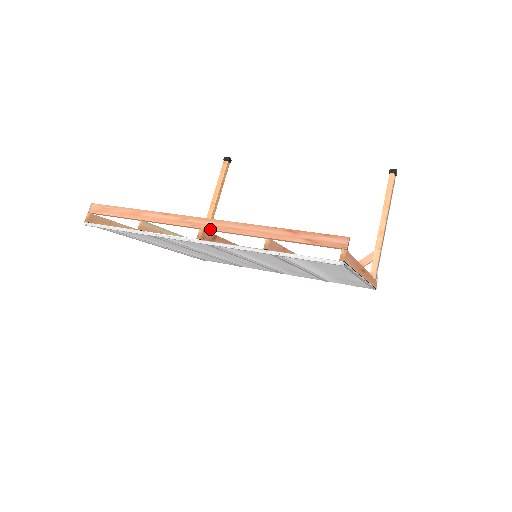
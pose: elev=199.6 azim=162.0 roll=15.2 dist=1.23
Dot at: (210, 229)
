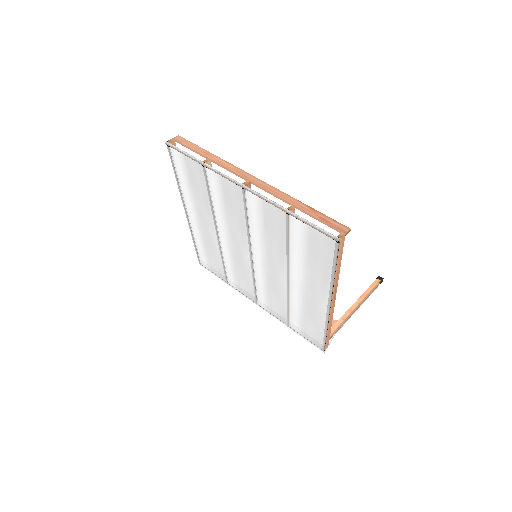
Dot at: (255, 183)
